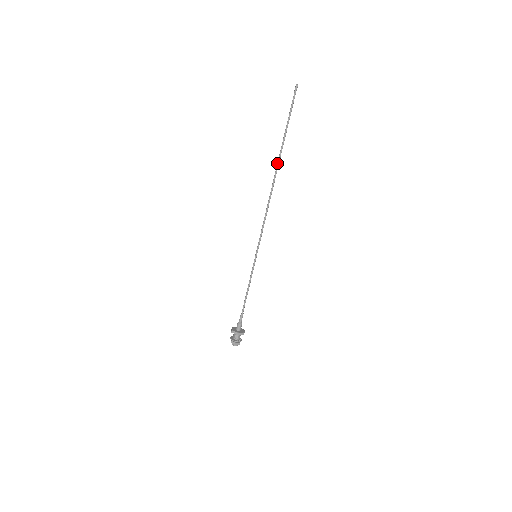
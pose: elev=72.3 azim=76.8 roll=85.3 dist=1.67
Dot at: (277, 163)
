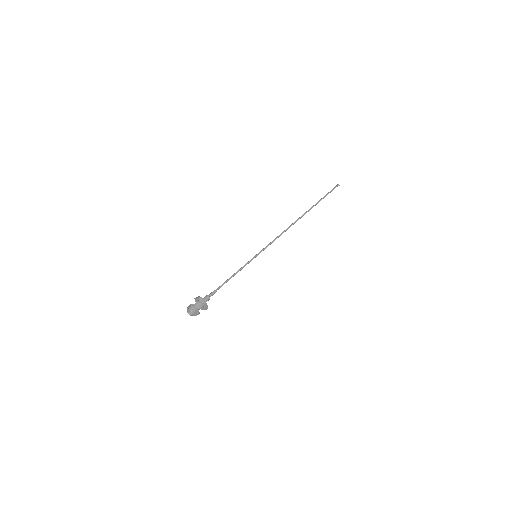
Dot at: (306, 212)
